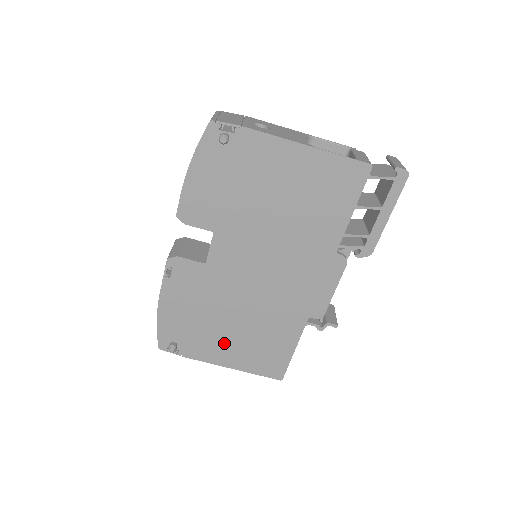
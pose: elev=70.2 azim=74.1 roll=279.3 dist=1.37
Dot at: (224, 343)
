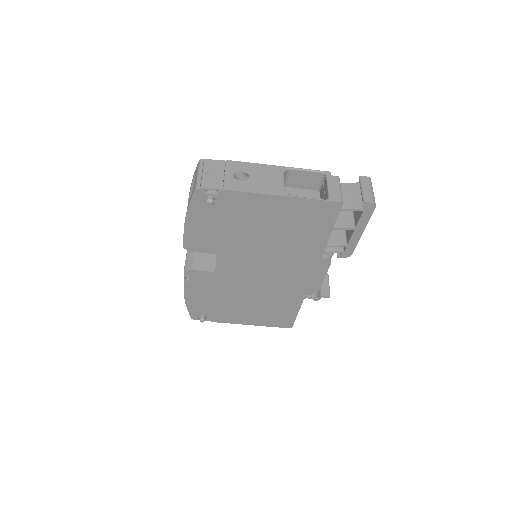
Dot at: (242, 313)
